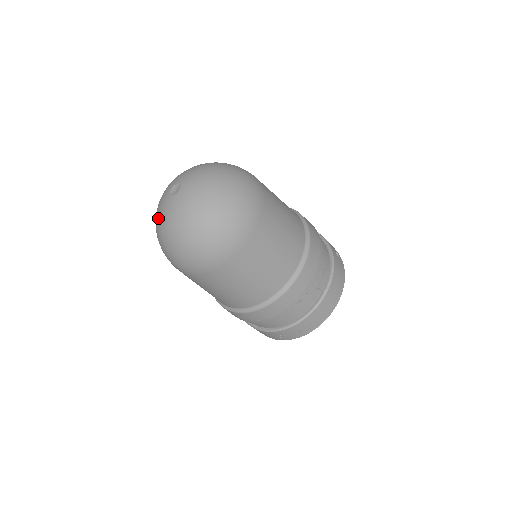
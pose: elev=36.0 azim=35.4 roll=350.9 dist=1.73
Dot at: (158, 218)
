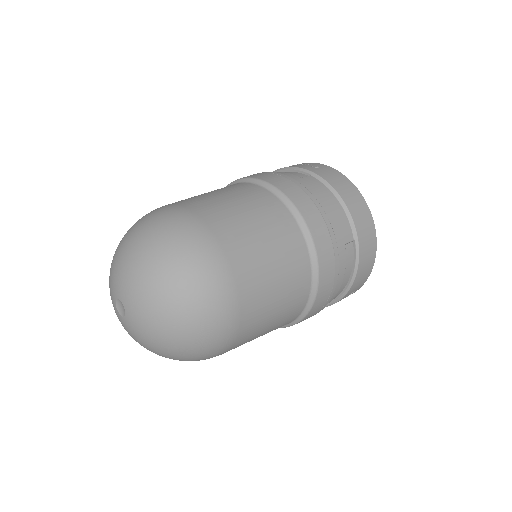
Dot at: occluded
